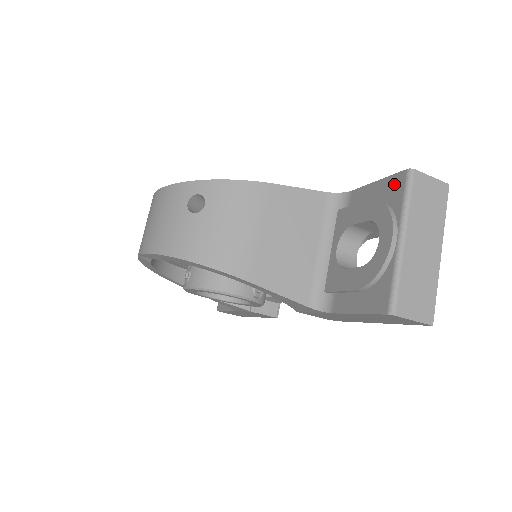
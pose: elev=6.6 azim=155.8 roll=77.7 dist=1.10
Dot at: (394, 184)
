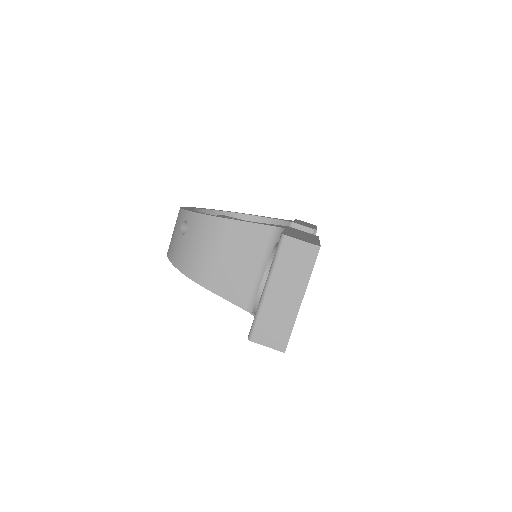
Dot at: occluded
